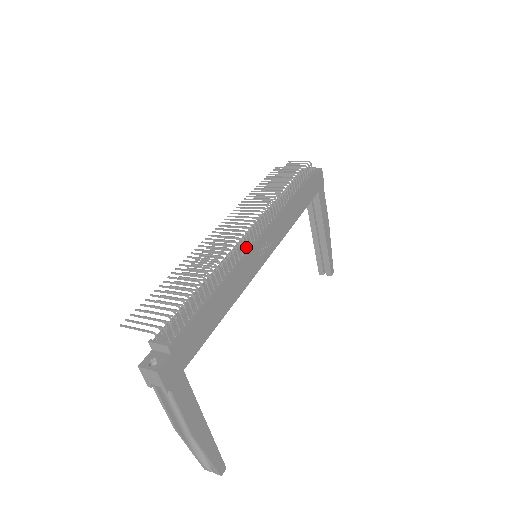
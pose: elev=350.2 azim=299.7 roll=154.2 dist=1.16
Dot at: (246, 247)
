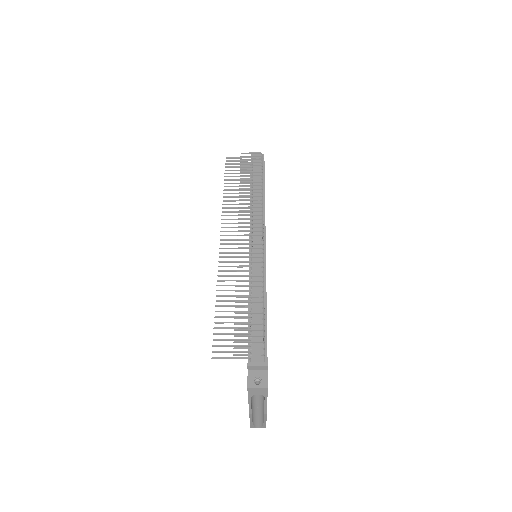
Dot at: (261, 256)
